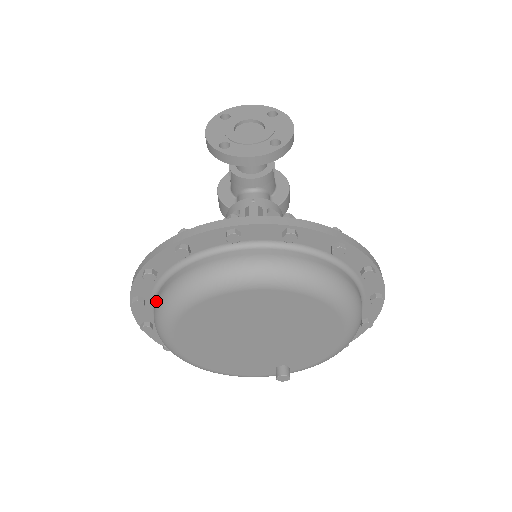
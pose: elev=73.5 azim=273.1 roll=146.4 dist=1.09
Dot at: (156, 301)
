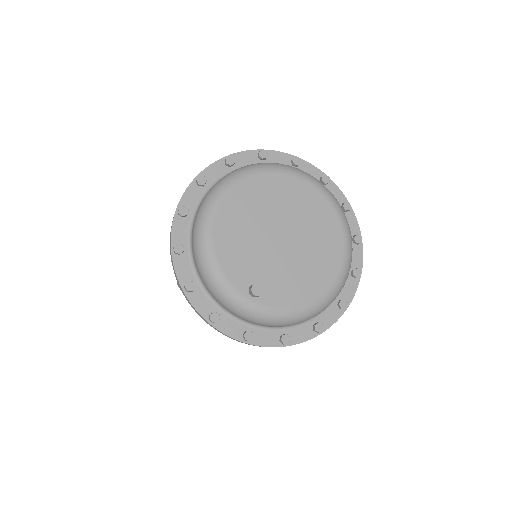
Dot at: occluded
